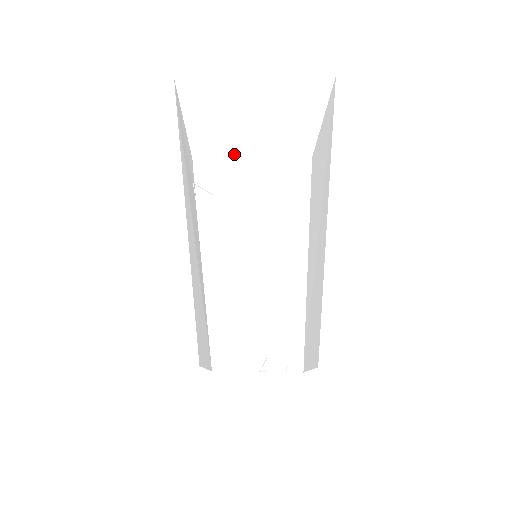
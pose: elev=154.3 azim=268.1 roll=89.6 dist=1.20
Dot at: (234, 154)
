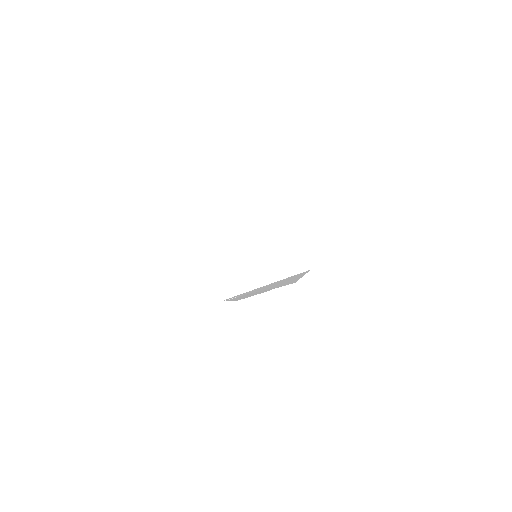
Dot at: (253, 287)
